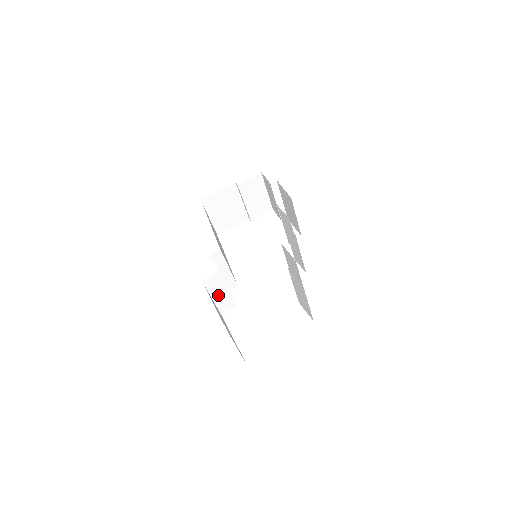
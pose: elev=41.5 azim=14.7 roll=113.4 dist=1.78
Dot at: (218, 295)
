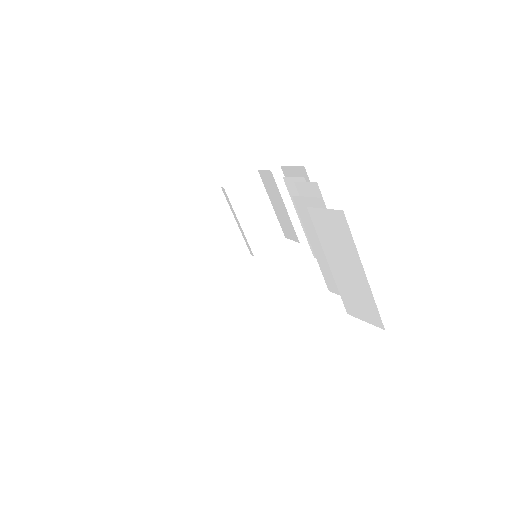
Dot at: (185, 314)
